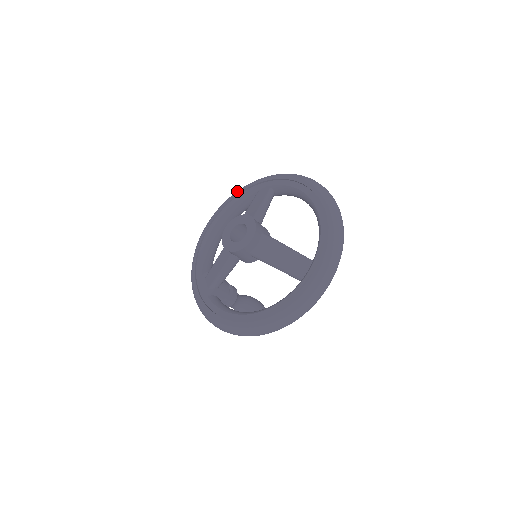
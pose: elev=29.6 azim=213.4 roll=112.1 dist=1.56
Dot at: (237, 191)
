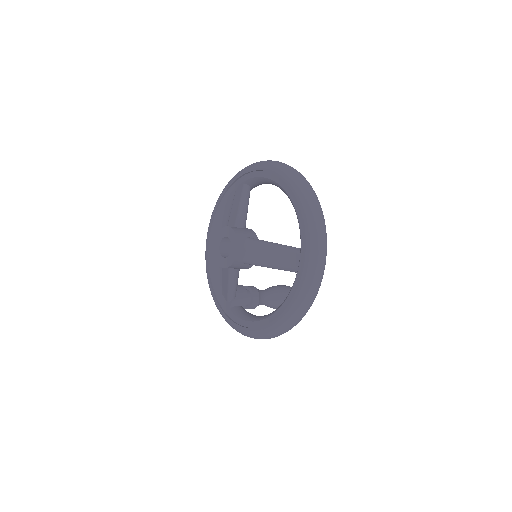
Dot at: (219, 197)
